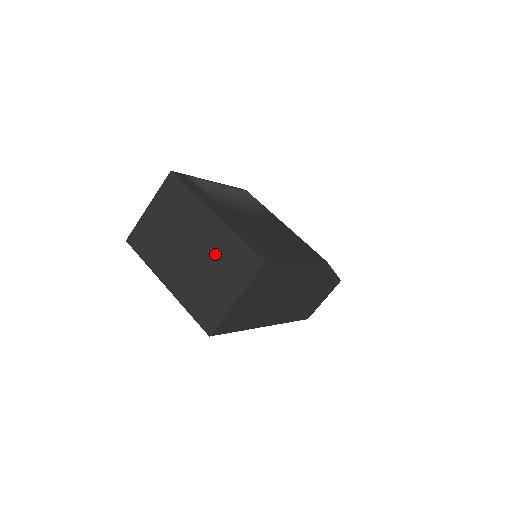
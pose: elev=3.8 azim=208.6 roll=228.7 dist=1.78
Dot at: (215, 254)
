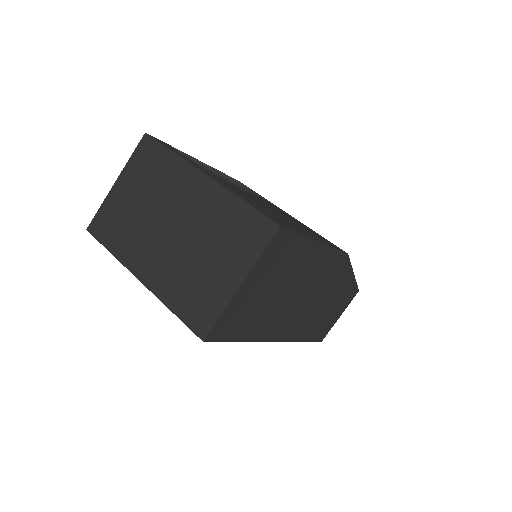
Dot at: (208, 227)
